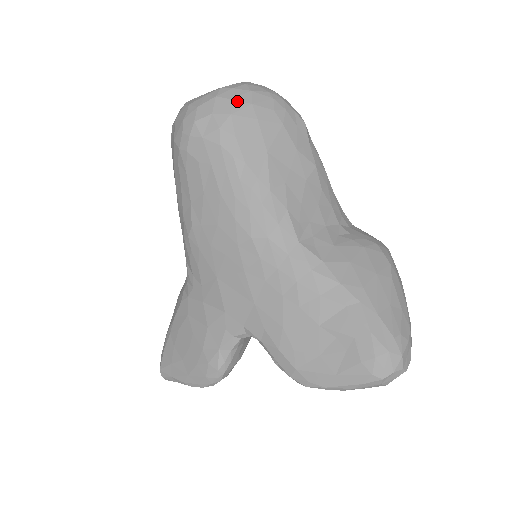
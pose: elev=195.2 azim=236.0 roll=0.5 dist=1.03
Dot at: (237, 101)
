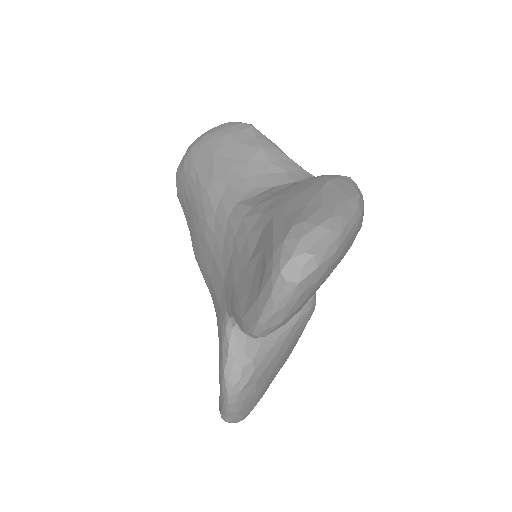
Dot at: (197, 140)
